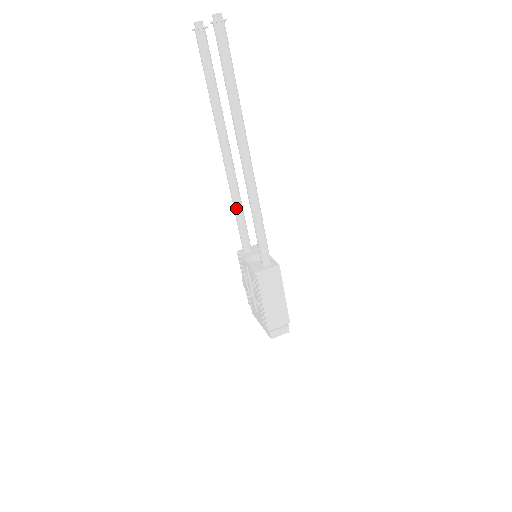
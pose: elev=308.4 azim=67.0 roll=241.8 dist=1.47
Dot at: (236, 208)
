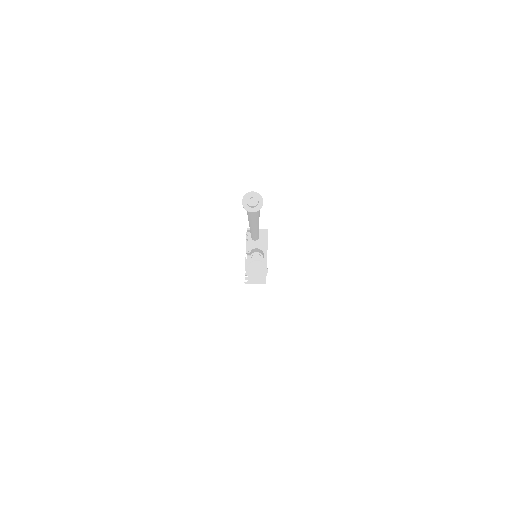
Dot at: (251, 234)
